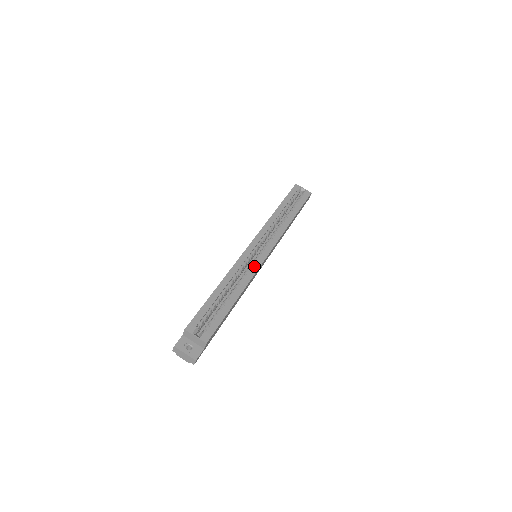
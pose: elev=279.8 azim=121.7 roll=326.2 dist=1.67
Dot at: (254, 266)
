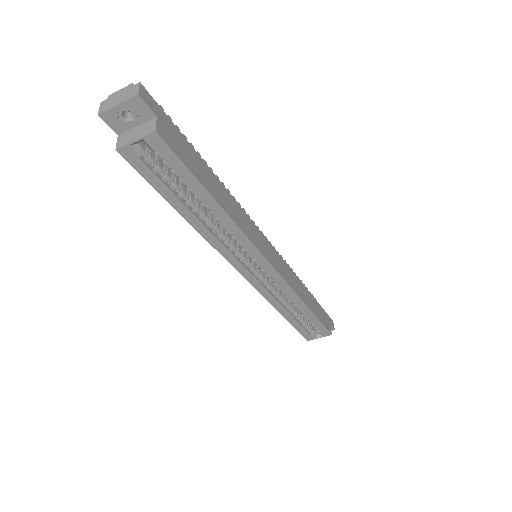
Dot at: (280, 285)
